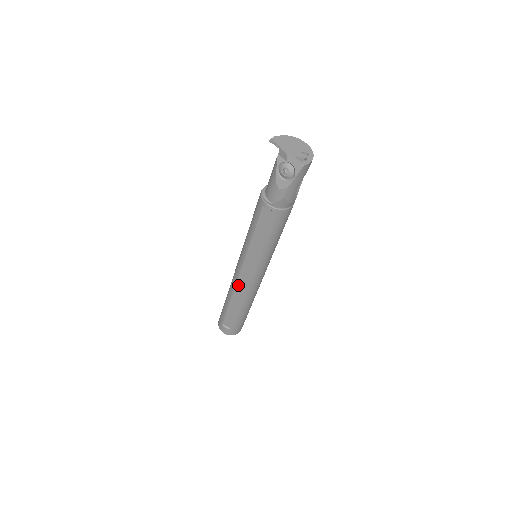
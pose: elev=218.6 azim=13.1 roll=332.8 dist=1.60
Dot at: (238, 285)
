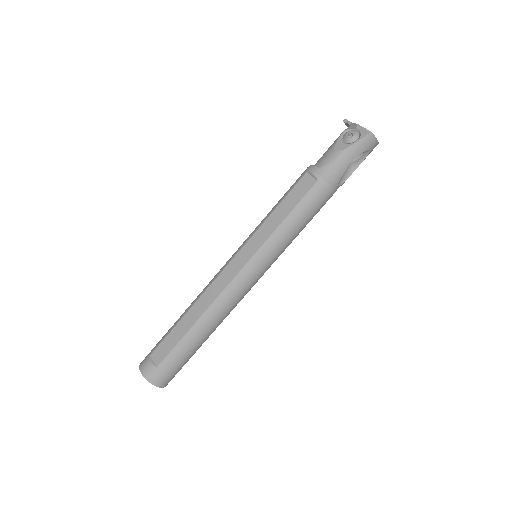
Dot at: (214, 284)
